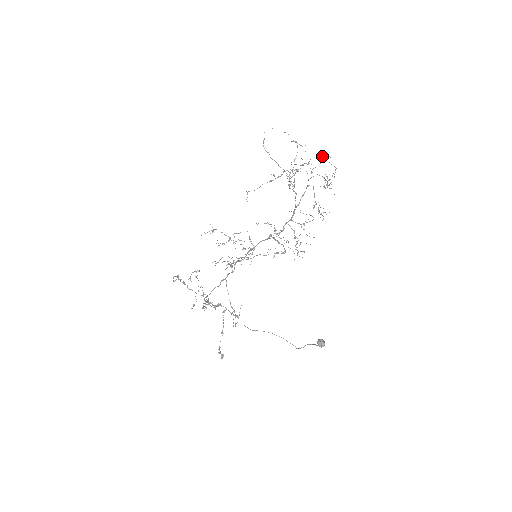
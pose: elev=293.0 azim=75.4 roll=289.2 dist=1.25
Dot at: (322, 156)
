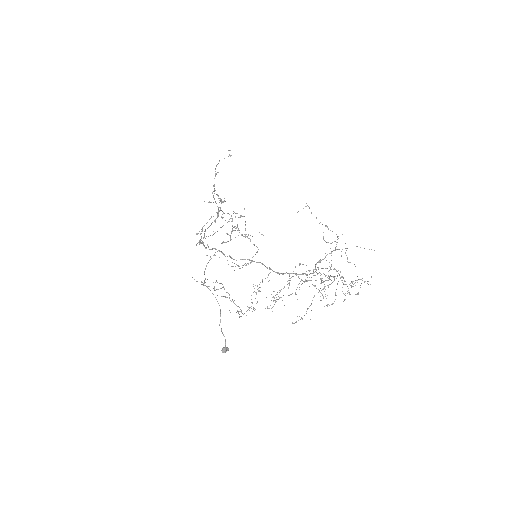
Dot at: (362, 278)
